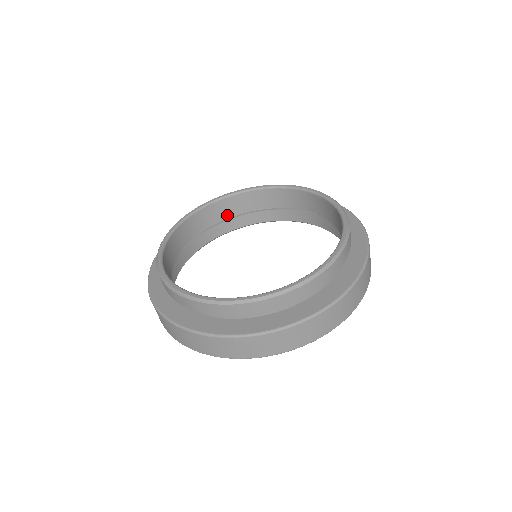
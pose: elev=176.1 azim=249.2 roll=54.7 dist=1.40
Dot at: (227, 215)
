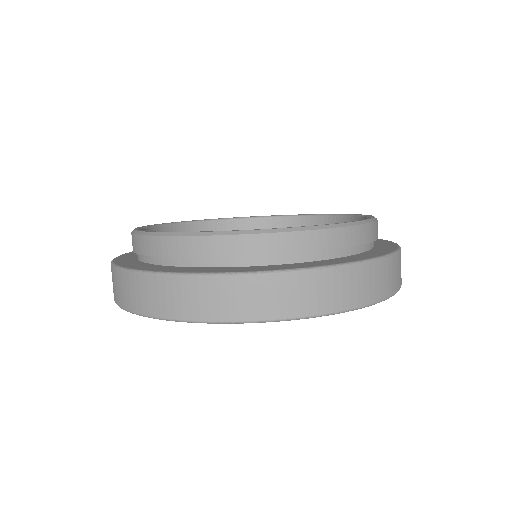
Dot at: occluded
